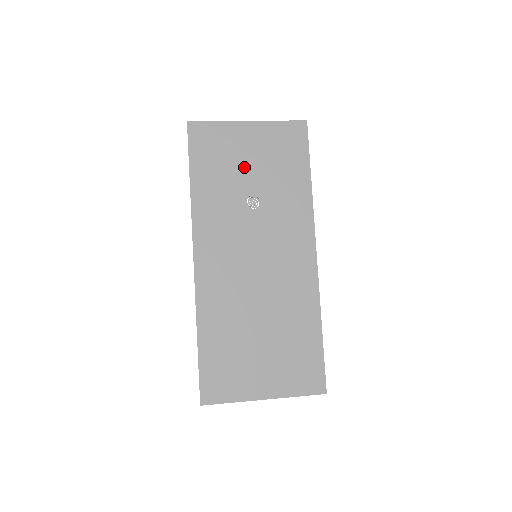
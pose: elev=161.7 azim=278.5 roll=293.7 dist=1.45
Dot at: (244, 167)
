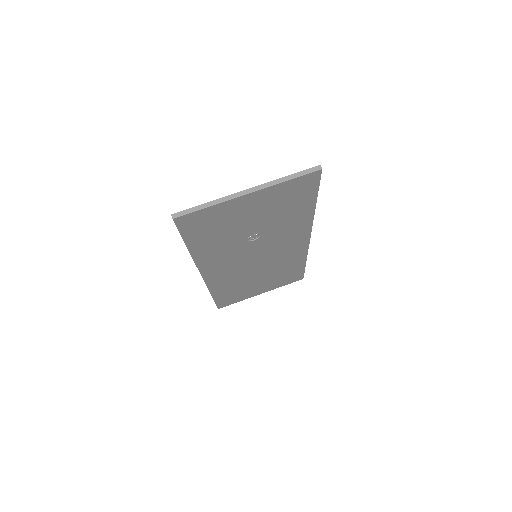
Dot at: (244, 223)
